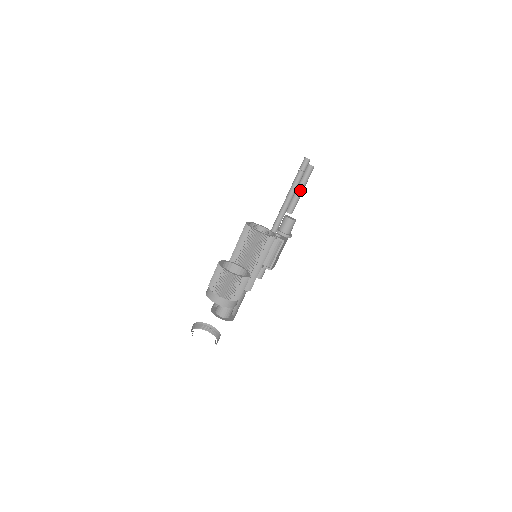
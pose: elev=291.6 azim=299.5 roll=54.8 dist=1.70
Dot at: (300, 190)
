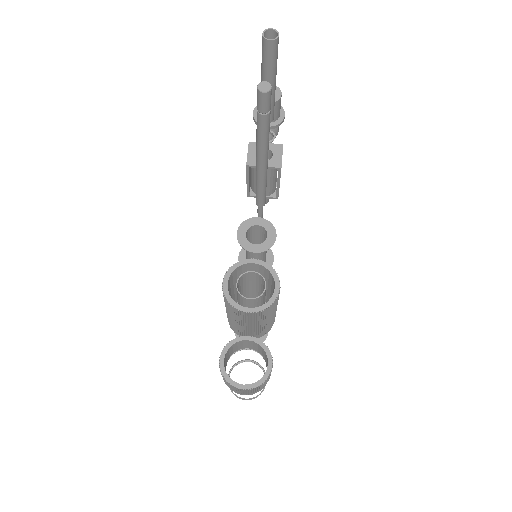
Dot at: occluded
